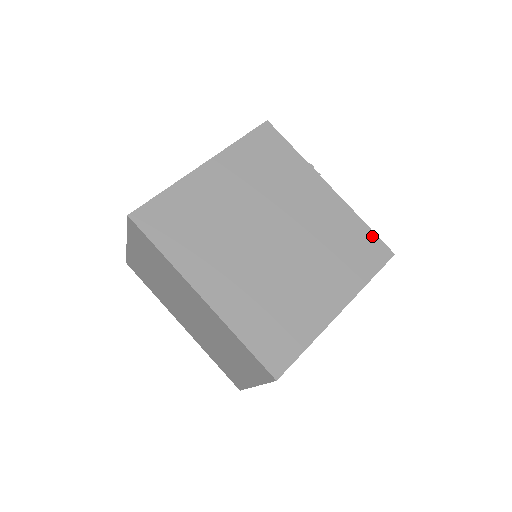
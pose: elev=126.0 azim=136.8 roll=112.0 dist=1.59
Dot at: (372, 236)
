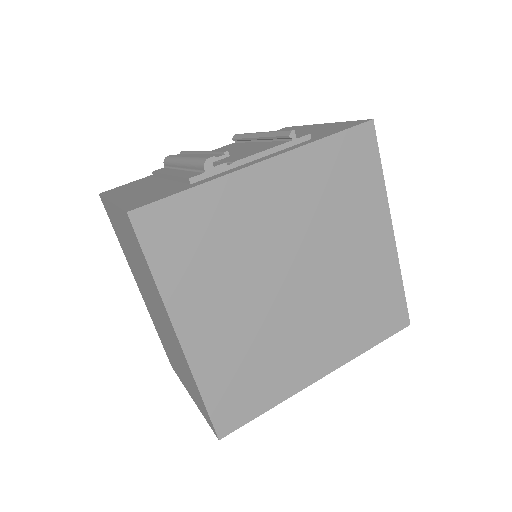
Dot at: (343, 138)
